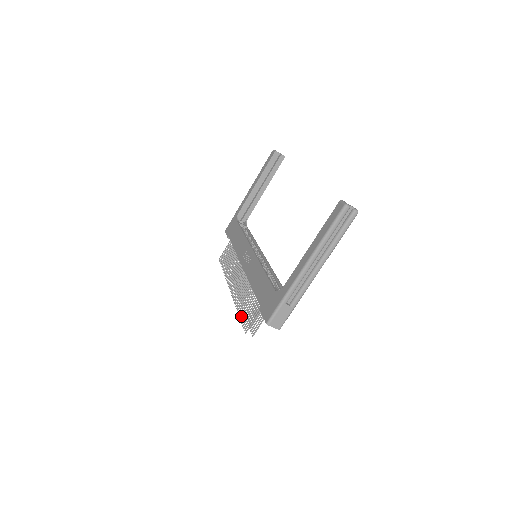
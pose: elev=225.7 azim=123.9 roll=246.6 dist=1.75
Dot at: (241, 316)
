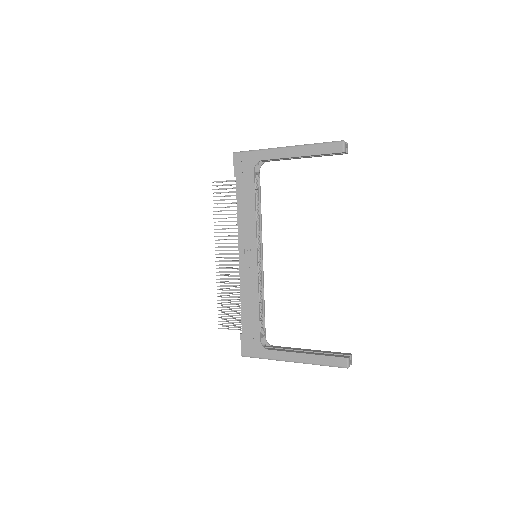
Dot at: (220, 307)
